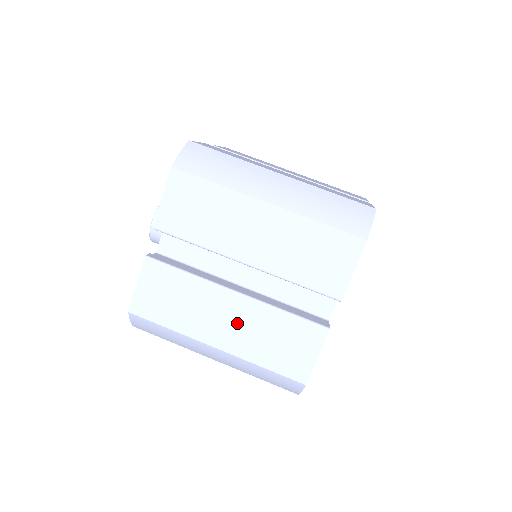
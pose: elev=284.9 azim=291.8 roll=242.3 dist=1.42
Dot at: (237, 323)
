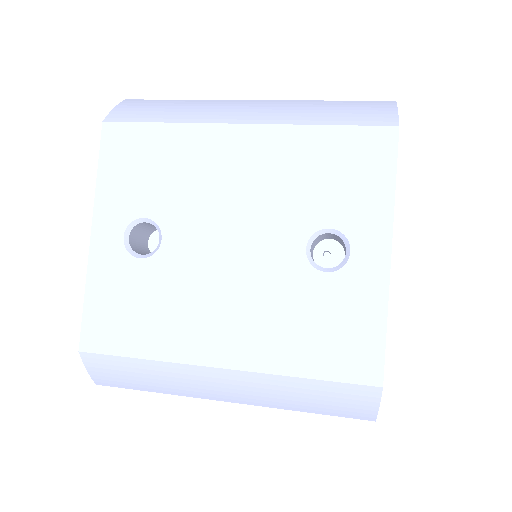
Dot at: occluded
